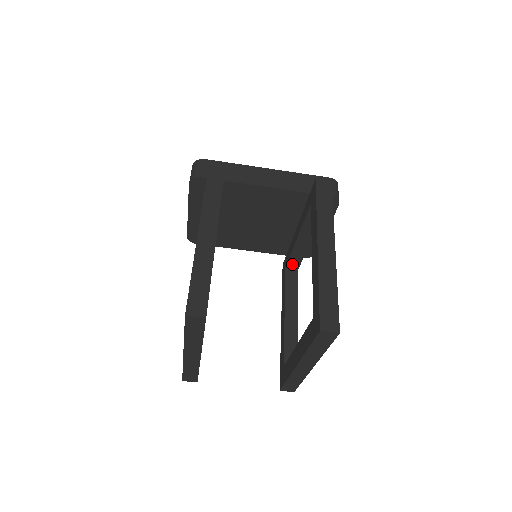
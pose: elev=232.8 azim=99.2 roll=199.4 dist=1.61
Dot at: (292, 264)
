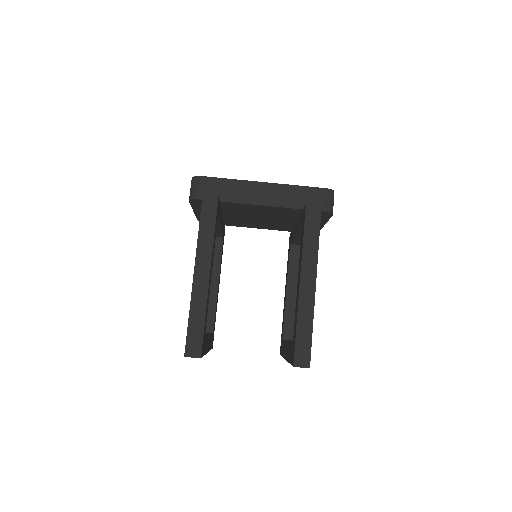
Dot at: (296, 243)
